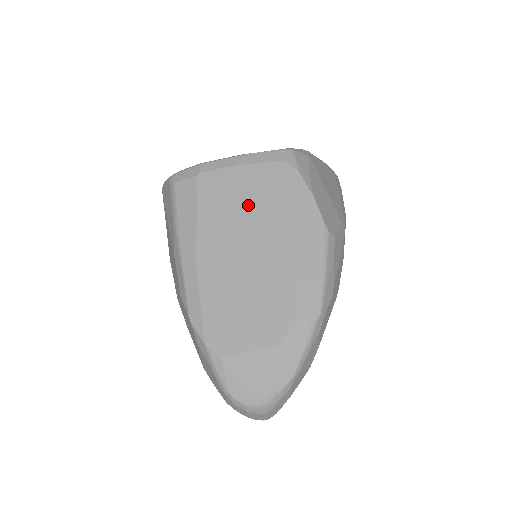
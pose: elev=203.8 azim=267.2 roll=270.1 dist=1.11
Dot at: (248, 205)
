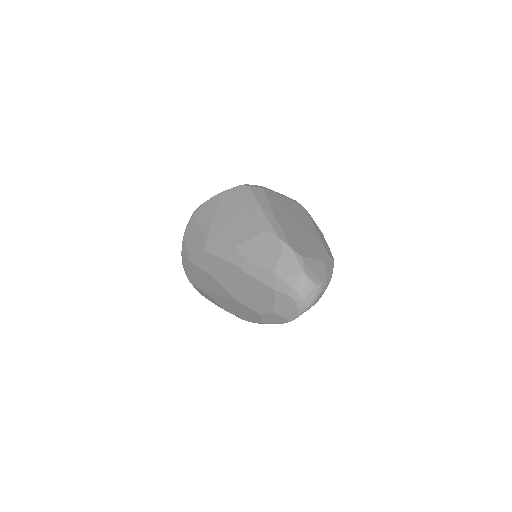
Dot at: (291, 209)
